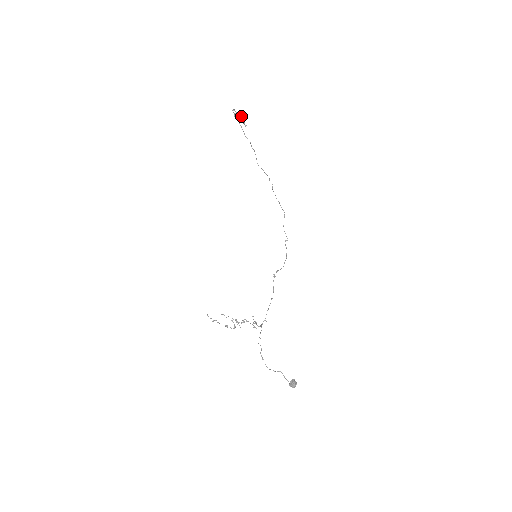
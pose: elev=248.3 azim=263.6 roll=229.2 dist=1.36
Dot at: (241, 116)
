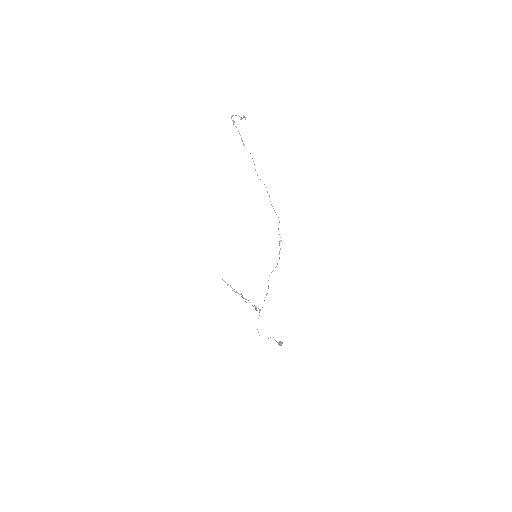
Dot at: occluded
